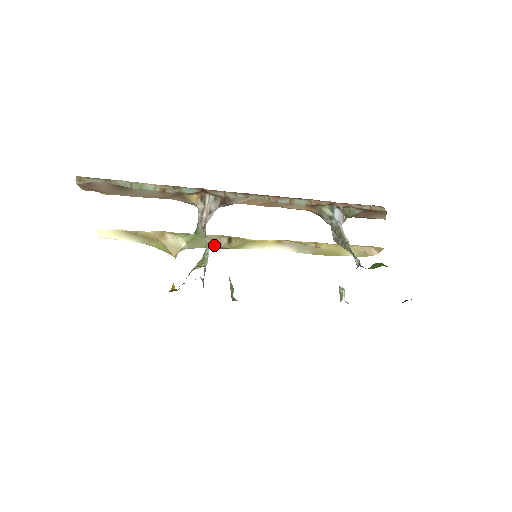
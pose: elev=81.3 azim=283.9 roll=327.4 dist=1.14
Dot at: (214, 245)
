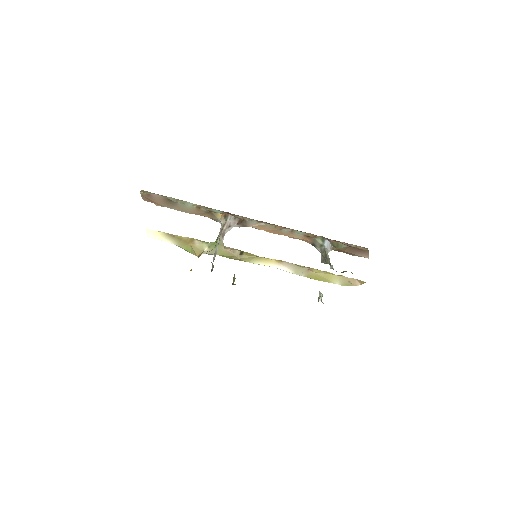
Dot at: (229, 254)
